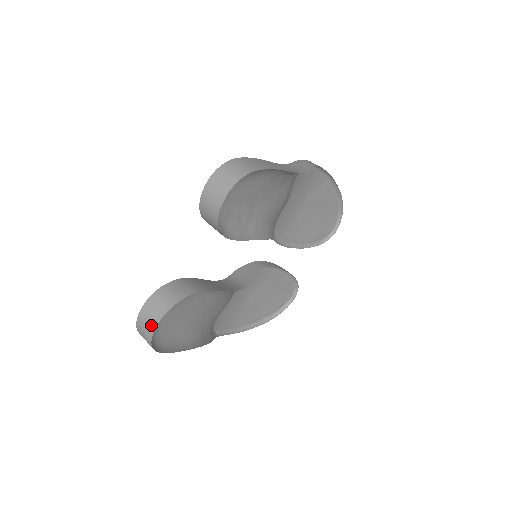
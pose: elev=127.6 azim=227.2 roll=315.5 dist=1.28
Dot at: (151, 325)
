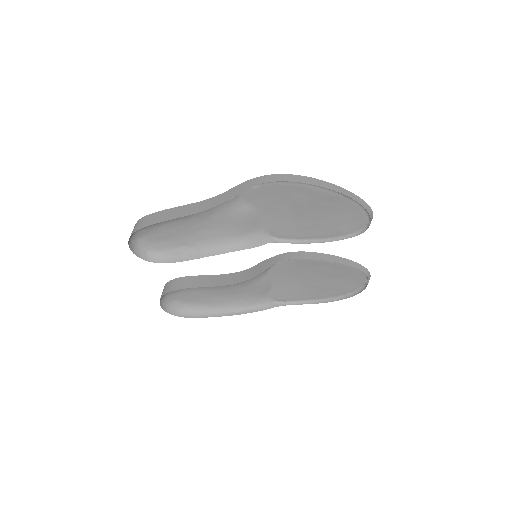
Dot at: (162, 304)
